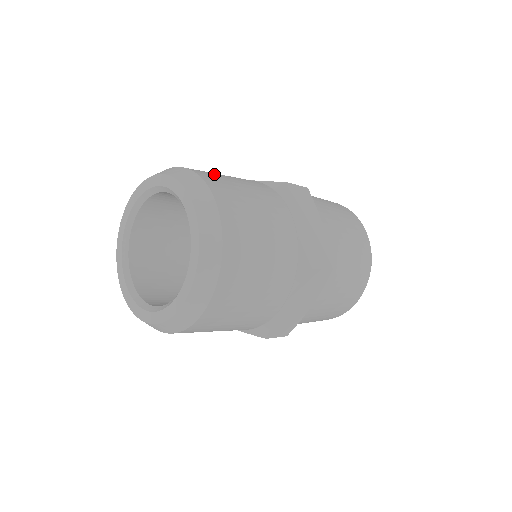
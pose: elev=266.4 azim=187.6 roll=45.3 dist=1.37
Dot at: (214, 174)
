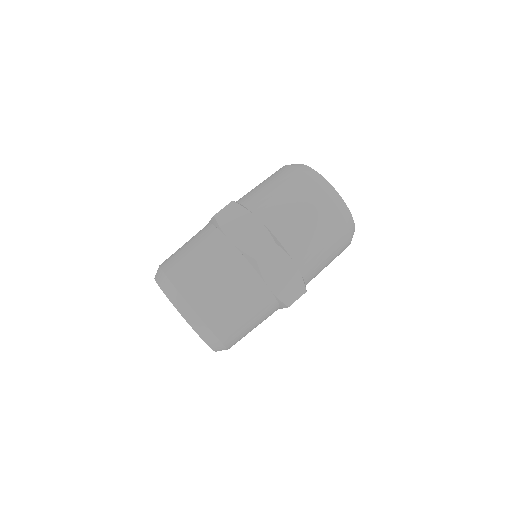
Dot at: (174, 254)
